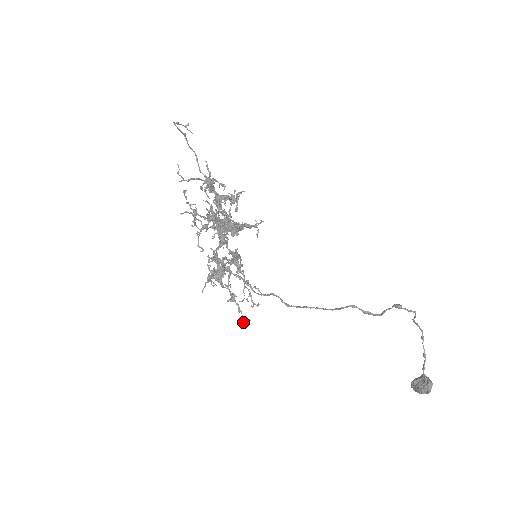
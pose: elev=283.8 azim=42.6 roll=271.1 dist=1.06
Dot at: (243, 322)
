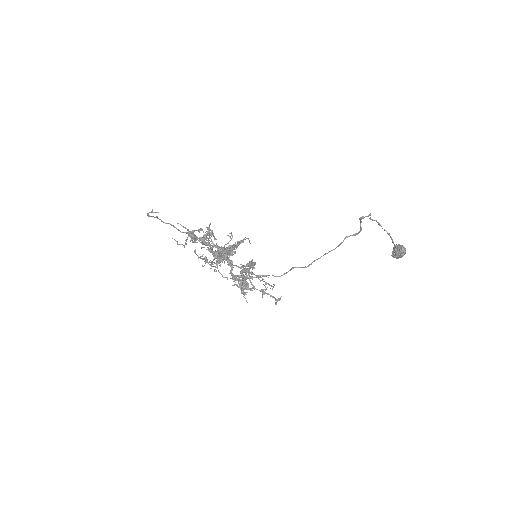
Dot at: occluded
